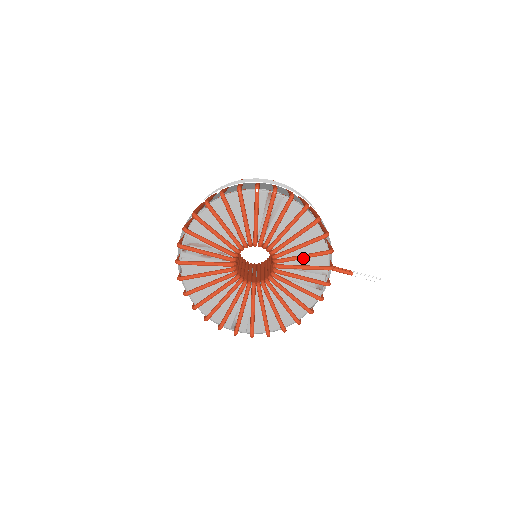
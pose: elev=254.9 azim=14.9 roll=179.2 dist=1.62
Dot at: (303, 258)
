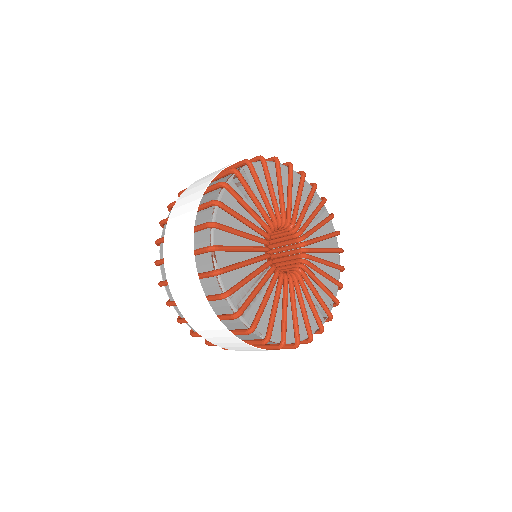
Dot at: (300, 200)
